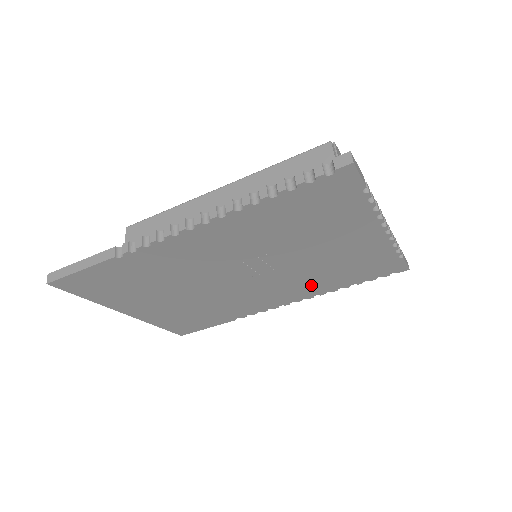
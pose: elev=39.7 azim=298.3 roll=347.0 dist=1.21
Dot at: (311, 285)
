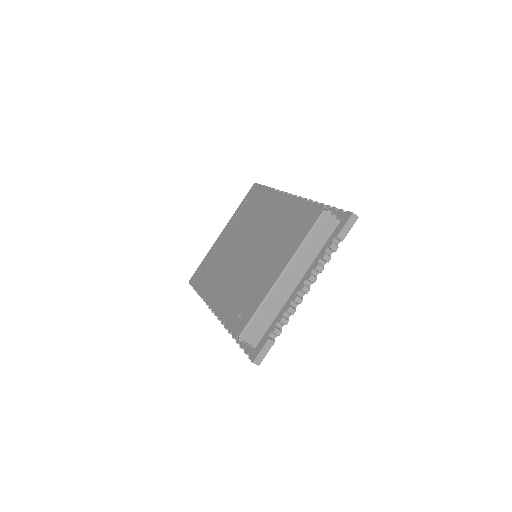
Dot at: occluded
